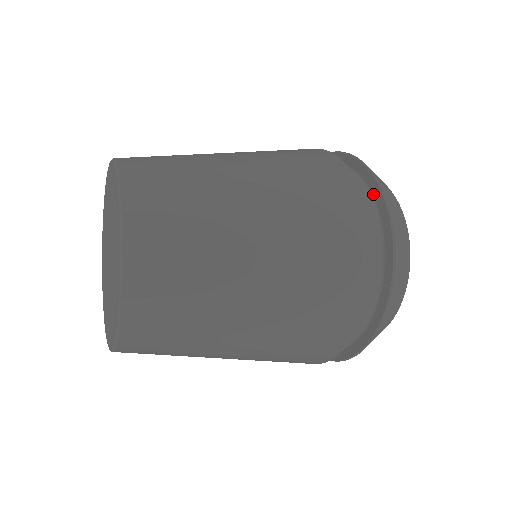
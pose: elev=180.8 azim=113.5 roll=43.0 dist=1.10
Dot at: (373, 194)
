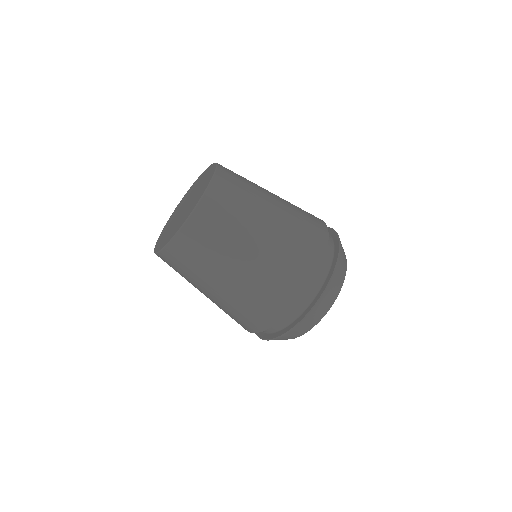
Dot at: (329, 233)
